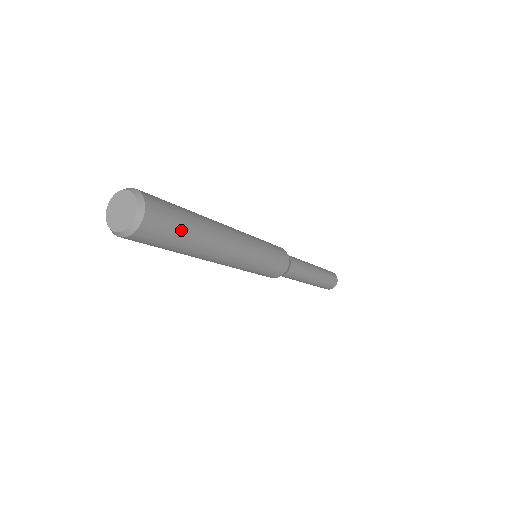
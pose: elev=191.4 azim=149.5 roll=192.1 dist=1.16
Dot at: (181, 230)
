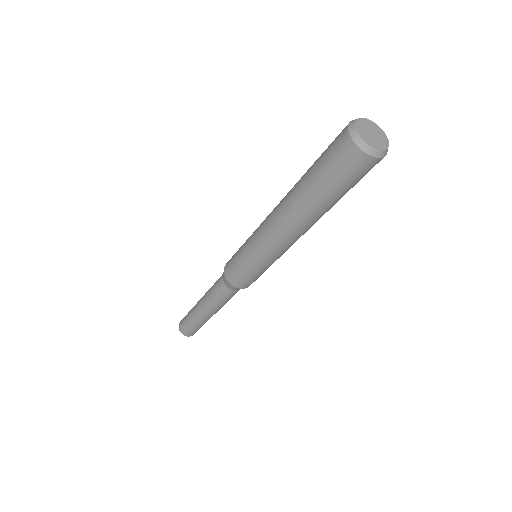
Dot at: (342, 190)
